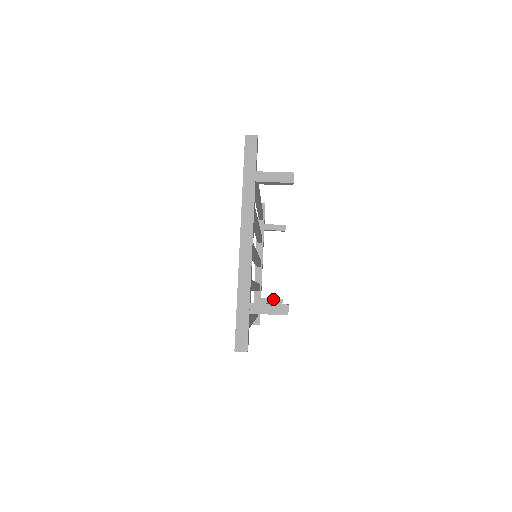
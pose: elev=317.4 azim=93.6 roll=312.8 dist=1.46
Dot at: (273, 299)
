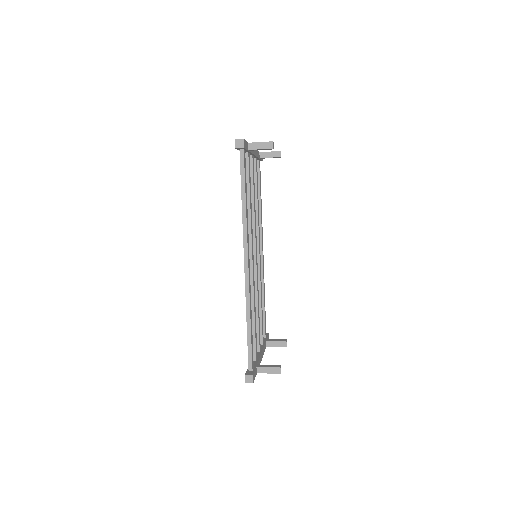
Dot at: (270, 365)
